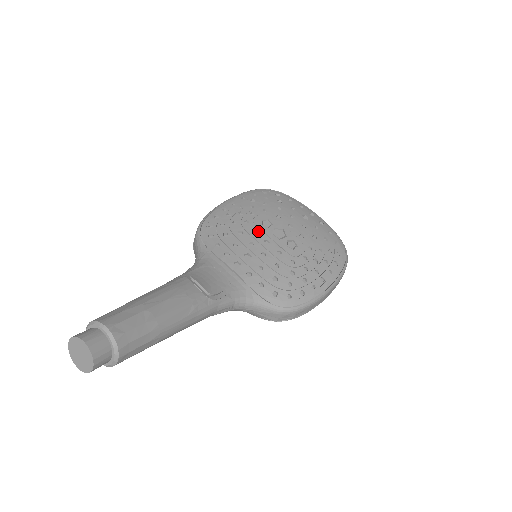
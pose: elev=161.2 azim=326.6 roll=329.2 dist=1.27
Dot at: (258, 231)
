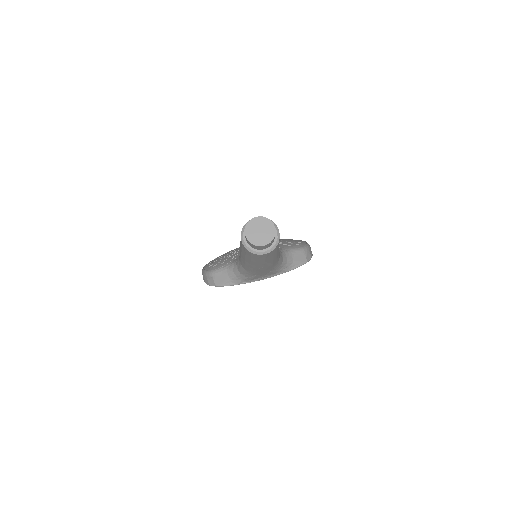
Dot at: occluded
